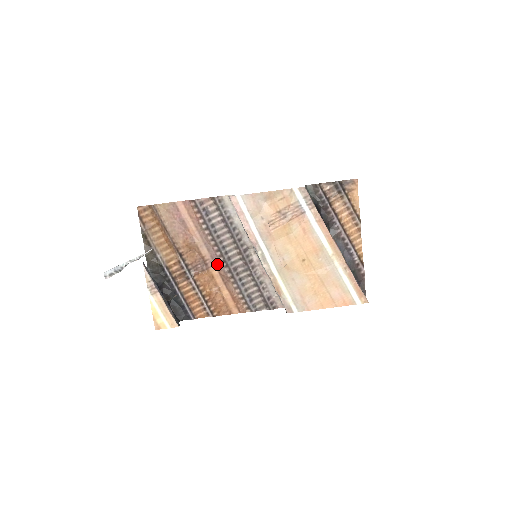
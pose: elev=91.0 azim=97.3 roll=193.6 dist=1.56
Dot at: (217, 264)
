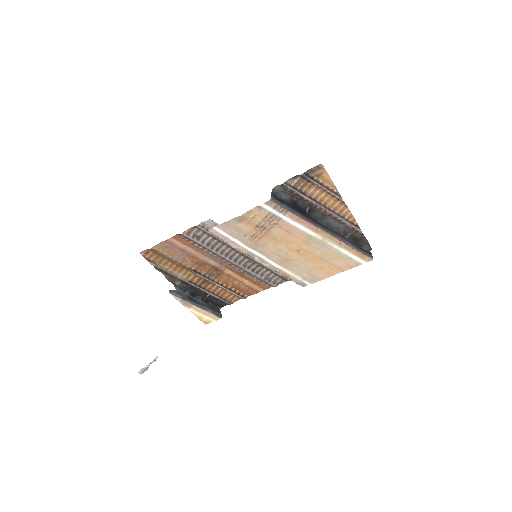
Dot at: (228, 267)
